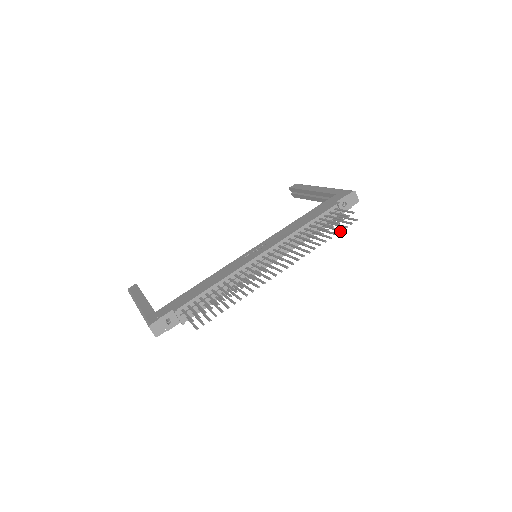
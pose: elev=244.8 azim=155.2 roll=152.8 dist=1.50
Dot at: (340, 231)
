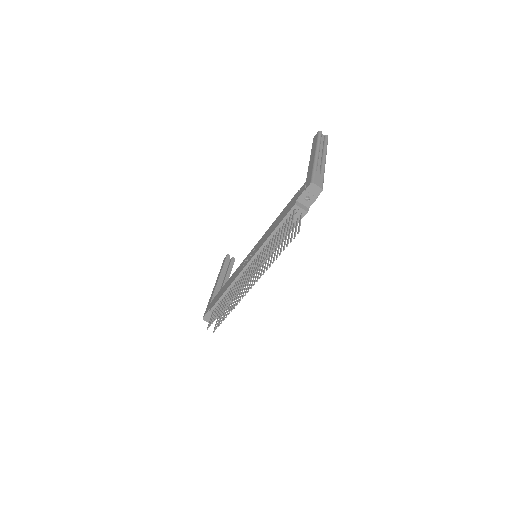
Dot at: (286, 246)
